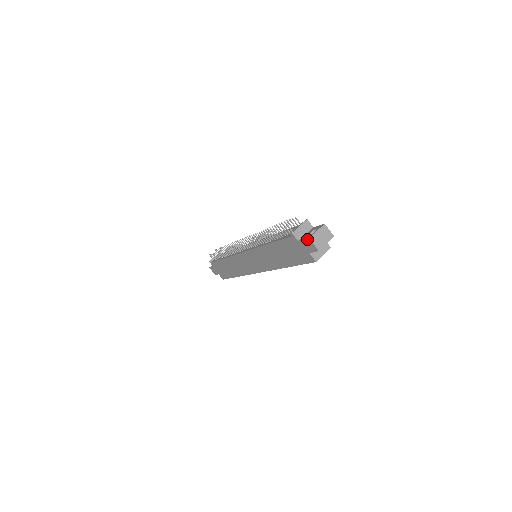
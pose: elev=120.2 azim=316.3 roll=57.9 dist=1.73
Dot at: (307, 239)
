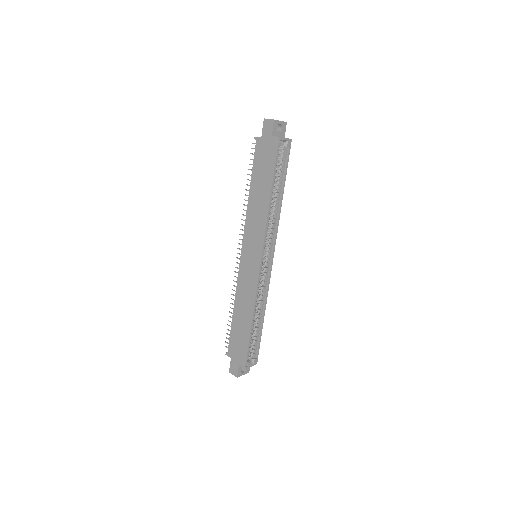
Dot at: (263, 122)
